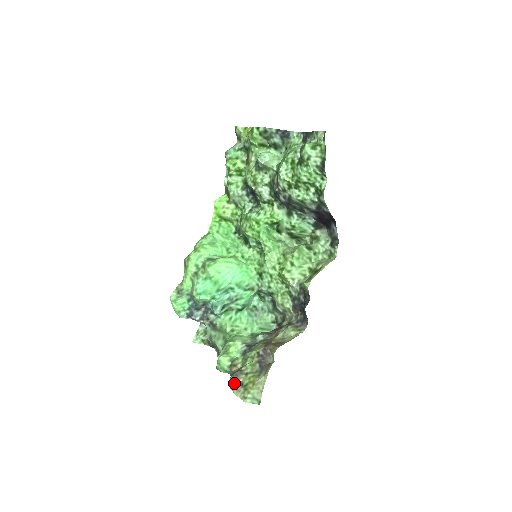
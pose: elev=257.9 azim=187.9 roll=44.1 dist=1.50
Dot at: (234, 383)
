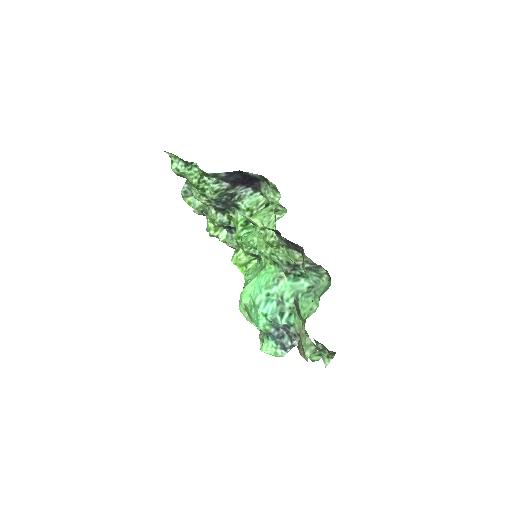
Dot at: (301, 354)
